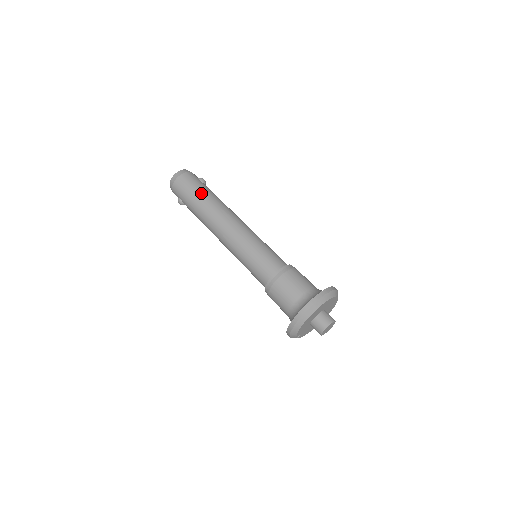
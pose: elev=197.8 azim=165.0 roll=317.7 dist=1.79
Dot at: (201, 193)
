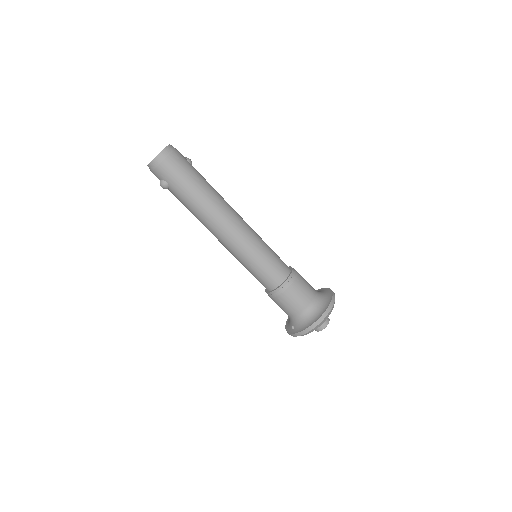
Dot at: (200, 181)
